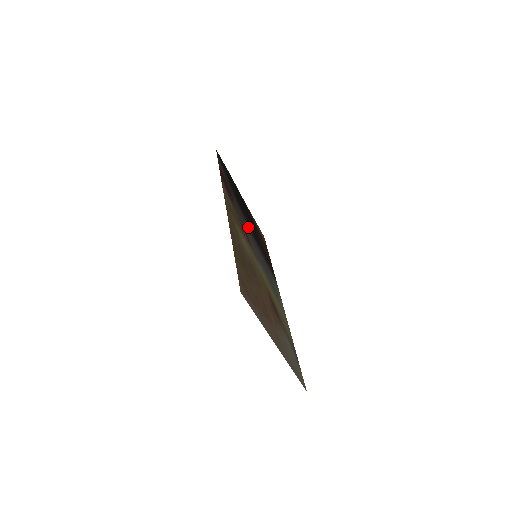
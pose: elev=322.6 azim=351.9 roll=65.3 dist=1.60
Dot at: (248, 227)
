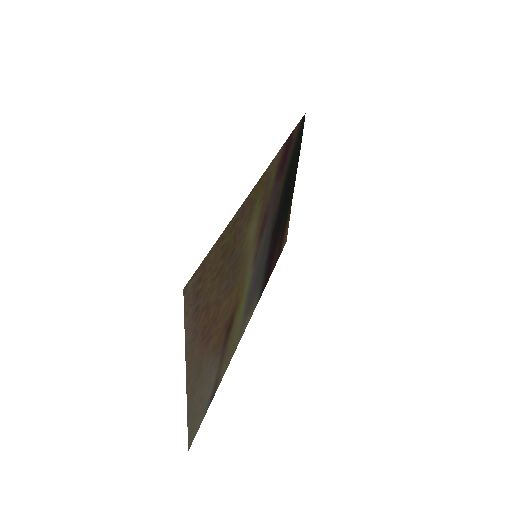
Dot at: (274, 219)
